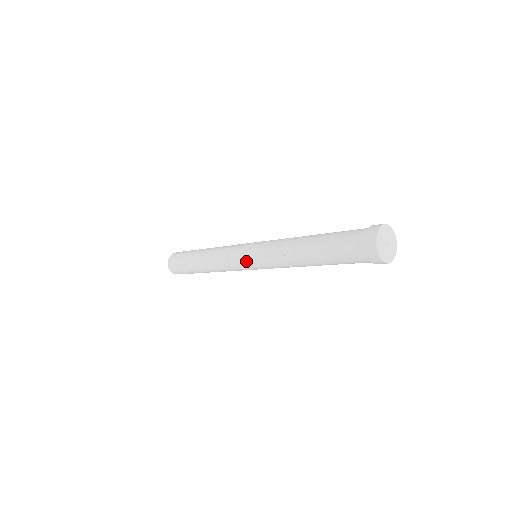
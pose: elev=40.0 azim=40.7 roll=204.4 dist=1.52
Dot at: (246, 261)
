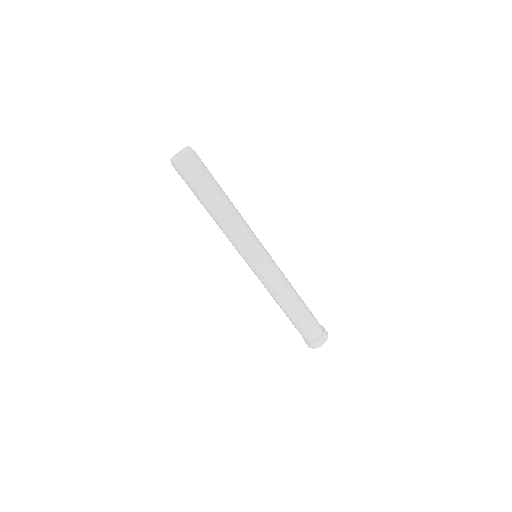
Dot at: (250, 263)
